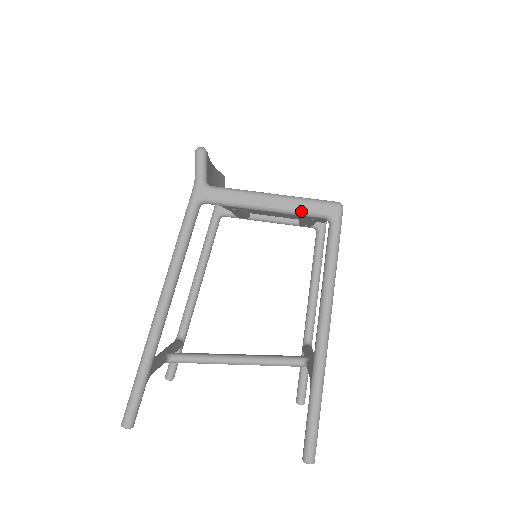
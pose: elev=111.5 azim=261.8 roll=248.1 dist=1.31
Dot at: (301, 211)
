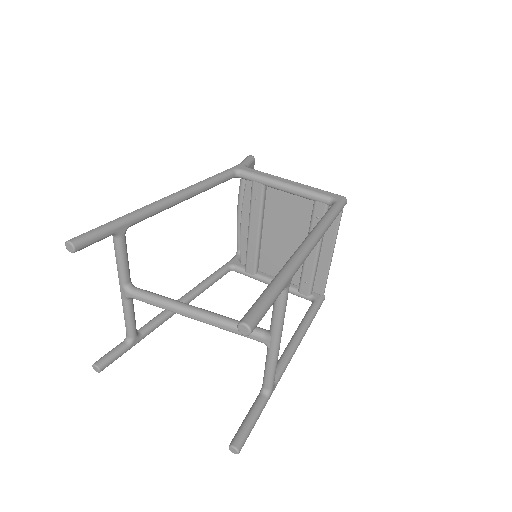
Dot at: (312, 191)
